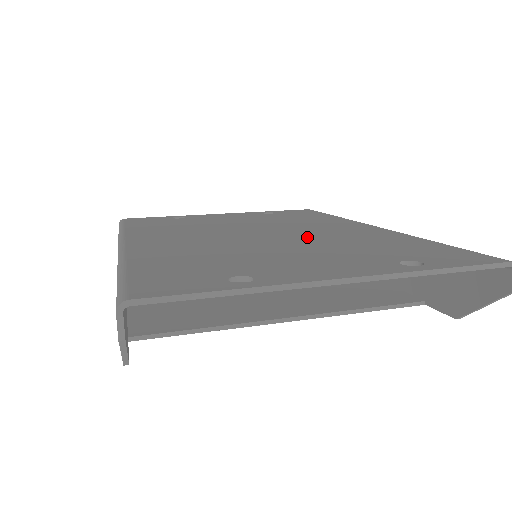
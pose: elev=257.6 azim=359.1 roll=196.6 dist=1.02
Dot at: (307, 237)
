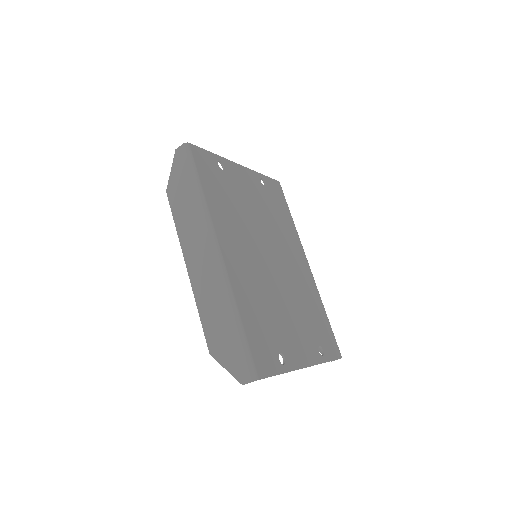
Dot at: (289, 280)
